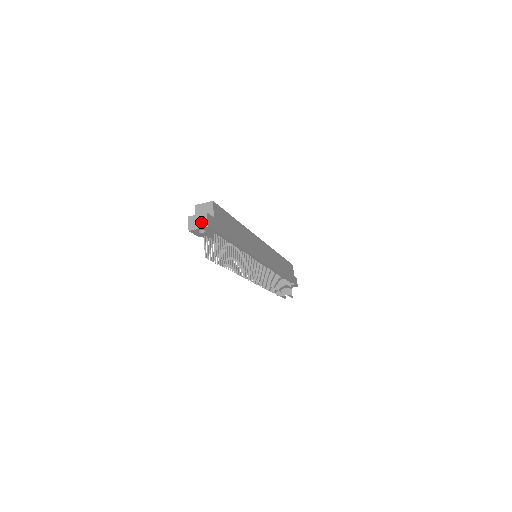
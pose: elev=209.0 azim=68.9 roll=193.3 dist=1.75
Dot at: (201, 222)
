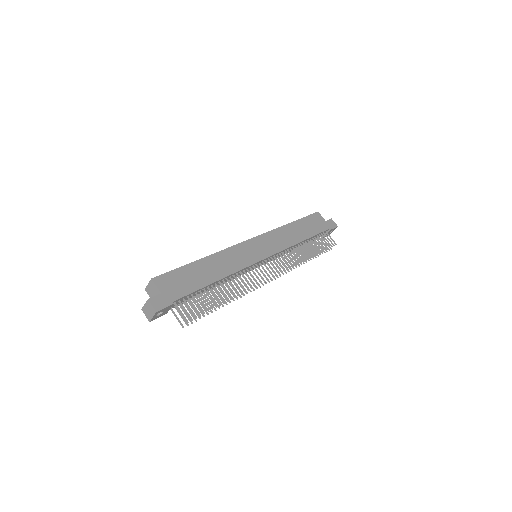
Dot at: (150, 310)
